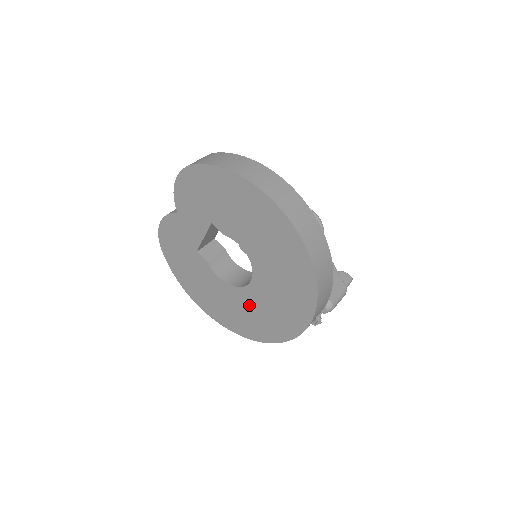
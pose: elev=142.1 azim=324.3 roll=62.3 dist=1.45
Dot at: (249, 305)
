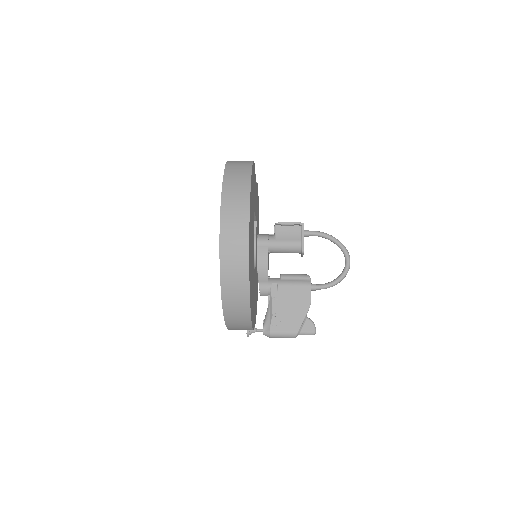
Dot at: occluded
